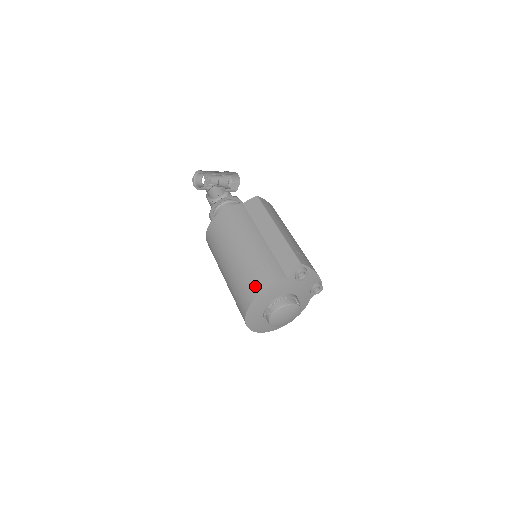
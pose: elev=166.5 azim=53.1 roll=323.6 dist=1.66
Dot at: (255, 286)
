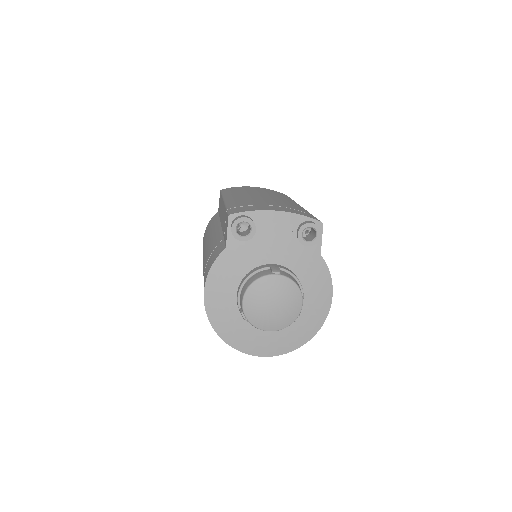
Dot at: occluded
